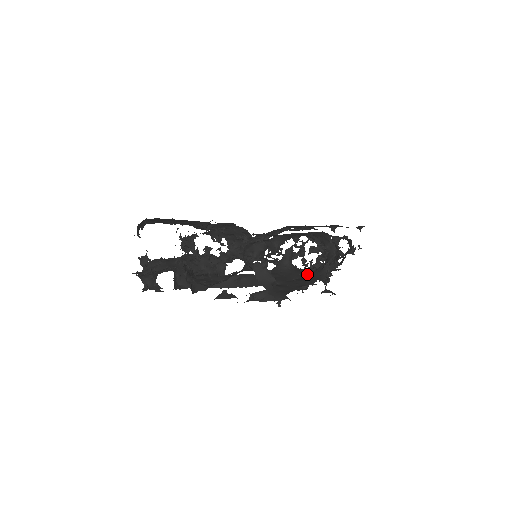
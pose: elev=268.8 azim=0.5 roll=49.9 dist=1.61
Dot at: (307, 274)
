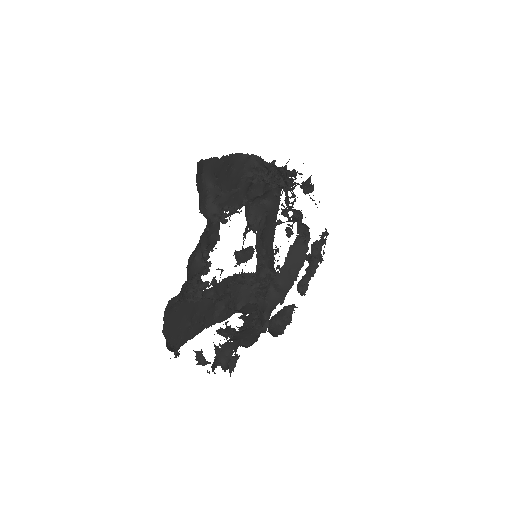
Dot at: occluded
